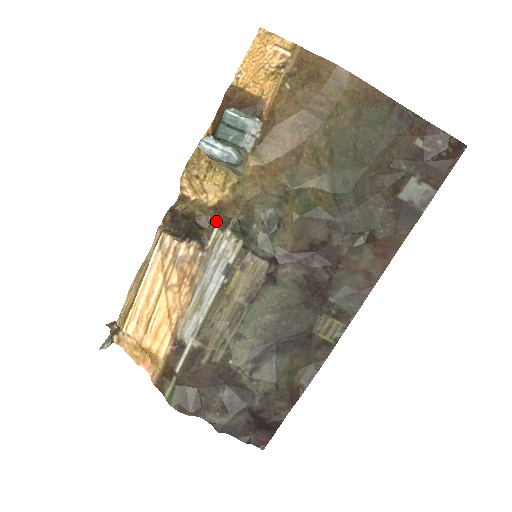
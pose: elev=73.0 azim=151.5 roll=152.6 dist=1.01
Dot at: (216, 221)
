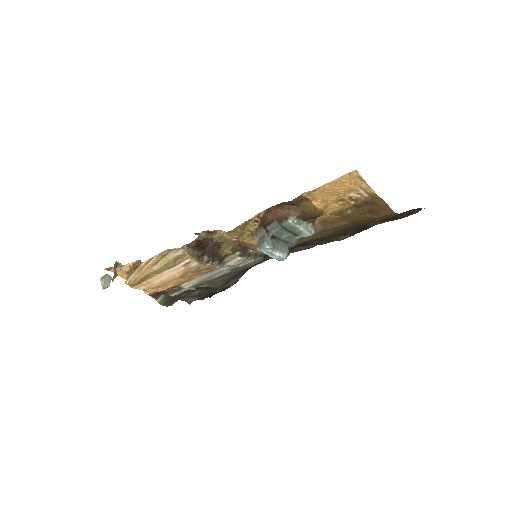
Dot at: (238, 251)
